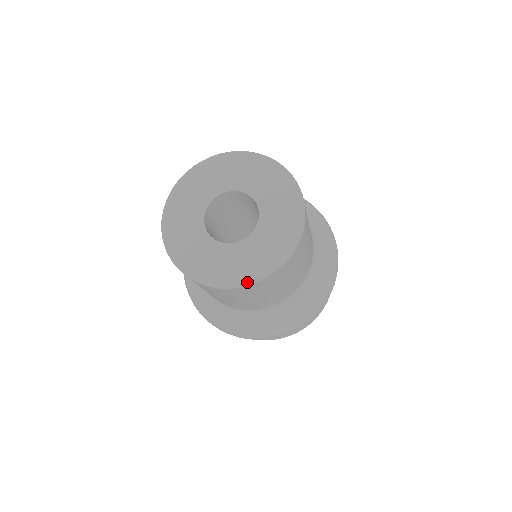
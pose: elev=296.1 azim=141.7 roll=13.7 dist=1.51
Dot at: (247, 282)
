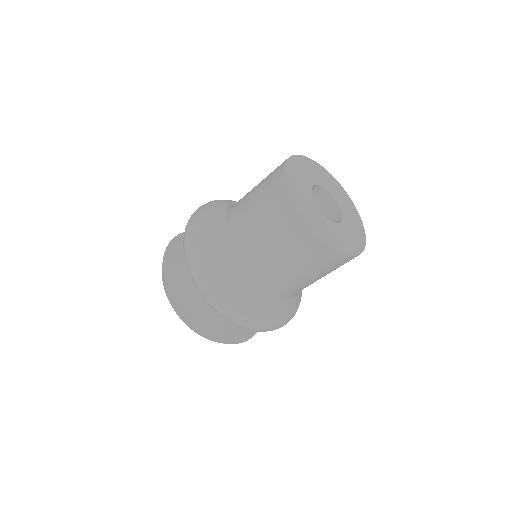
Dot at: (299, 208)
